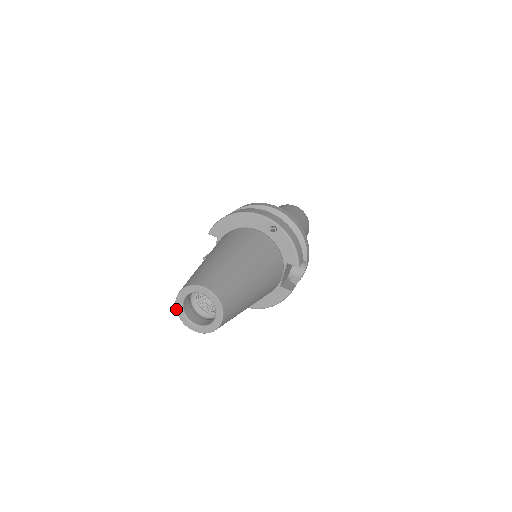
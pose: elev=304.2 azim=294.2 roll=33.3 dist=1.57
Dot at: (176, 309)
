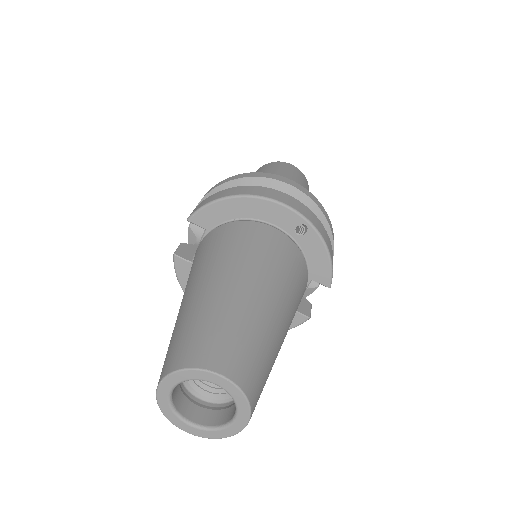
Dot at: (157, 398)
